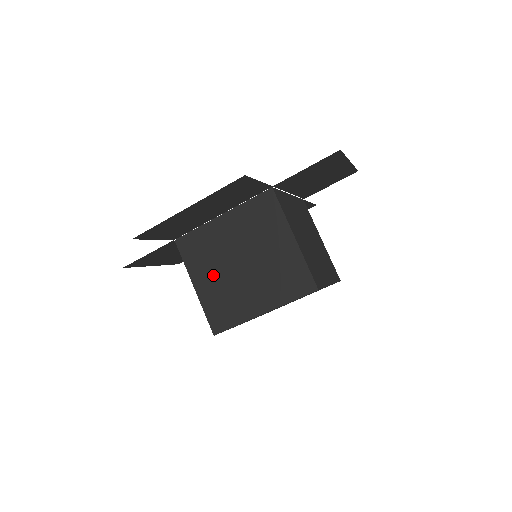
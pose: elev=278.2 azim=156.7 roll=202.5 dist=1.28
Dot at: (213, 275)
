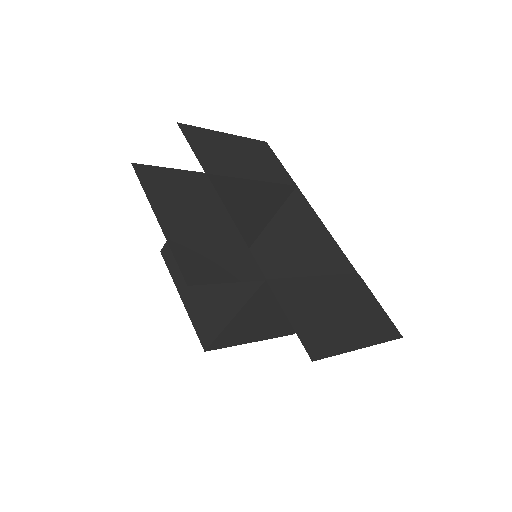
Dot at: (257, 314)
